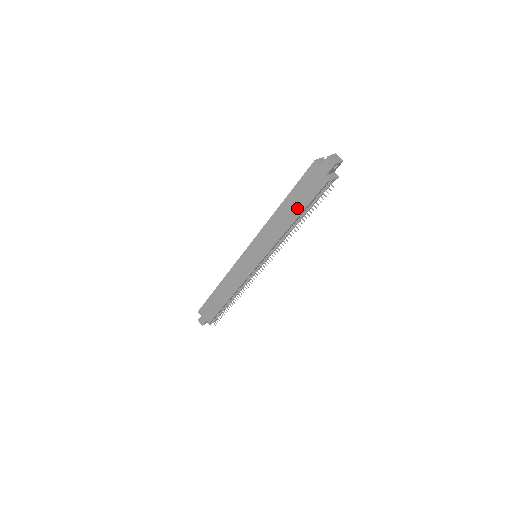
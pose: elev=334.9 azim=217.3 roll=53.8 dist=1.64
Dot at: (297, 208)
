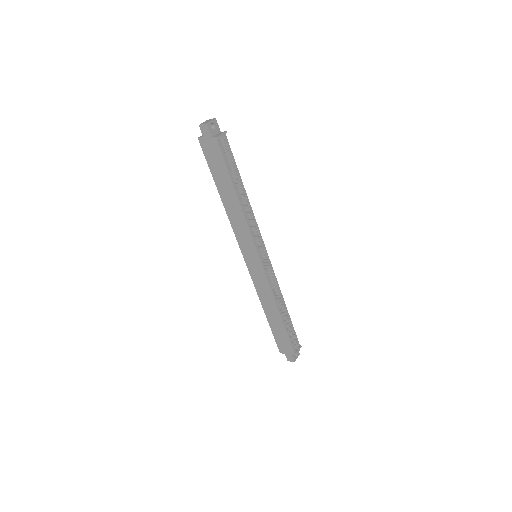
Dot at: (227, 184)
